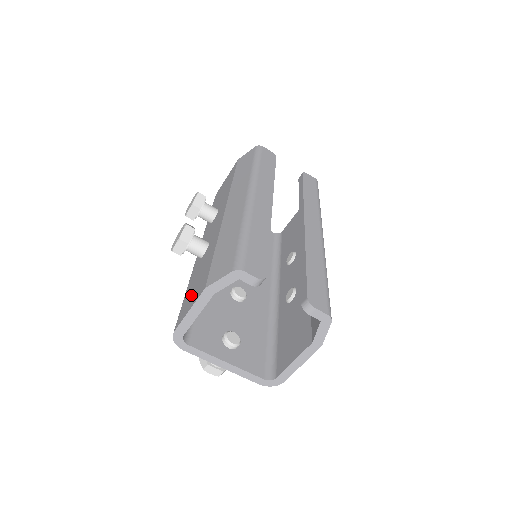
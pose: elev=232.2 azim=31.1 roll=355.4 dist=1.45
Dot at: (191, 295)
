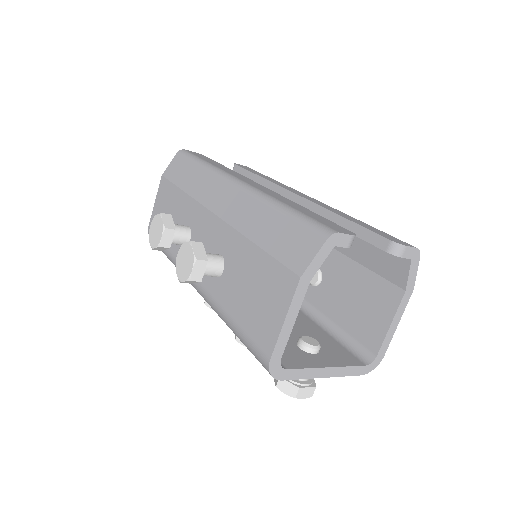
Dot at: (261, 309)
